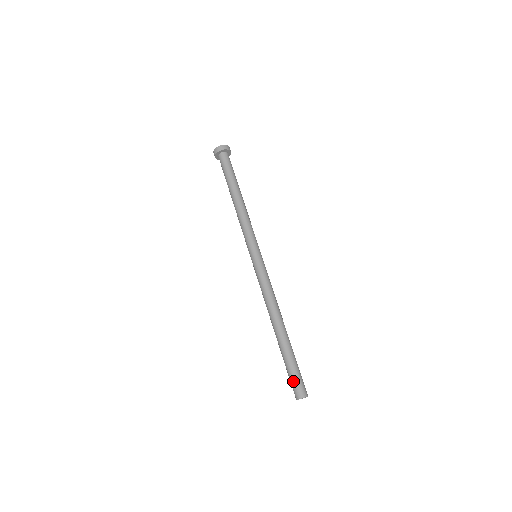
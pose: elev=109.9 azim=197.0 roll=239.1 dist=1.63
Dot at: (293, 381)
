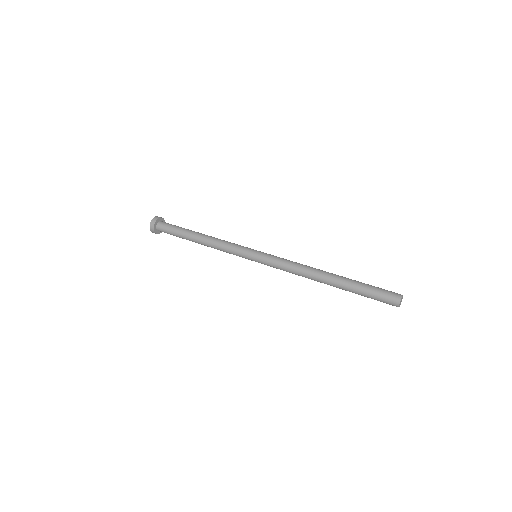
Dot at: (383, 290)
